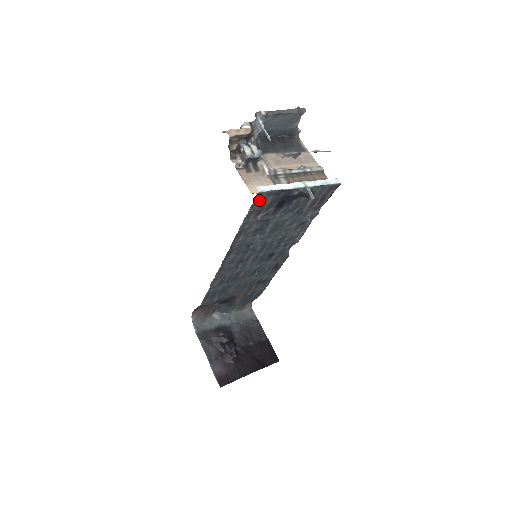
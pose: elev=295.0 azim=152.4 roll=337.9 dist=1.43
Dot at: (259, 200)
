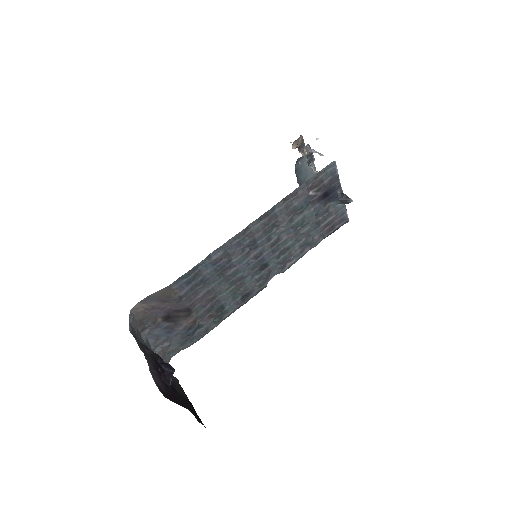
Dot at: (326, 171)
